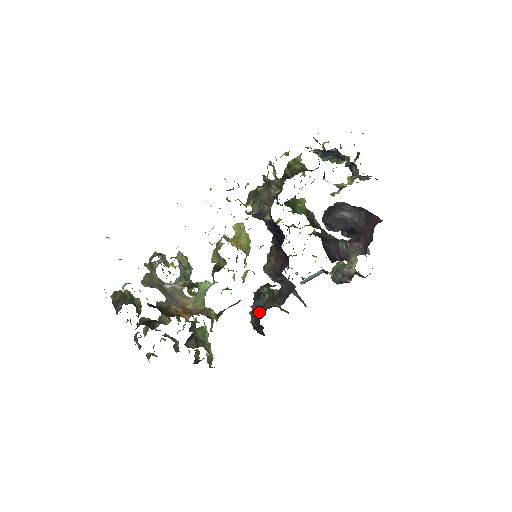
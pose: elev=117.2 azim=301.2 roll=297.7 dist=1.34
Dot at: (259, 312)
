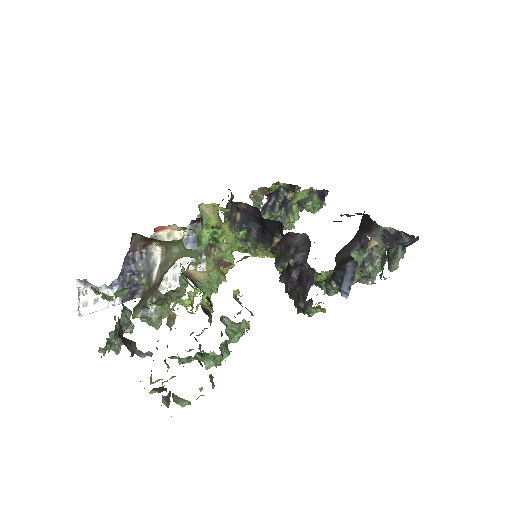
Dot at: (287, 268)
